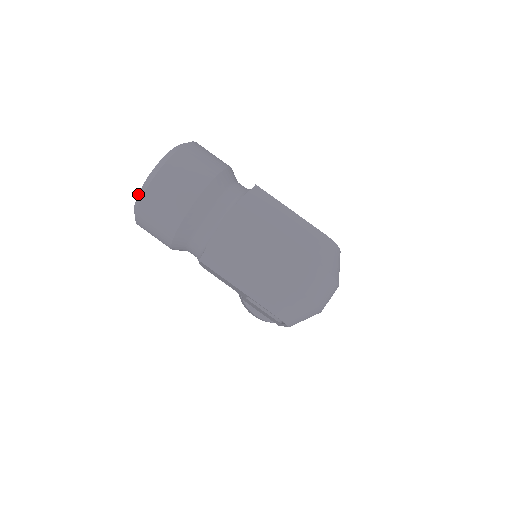
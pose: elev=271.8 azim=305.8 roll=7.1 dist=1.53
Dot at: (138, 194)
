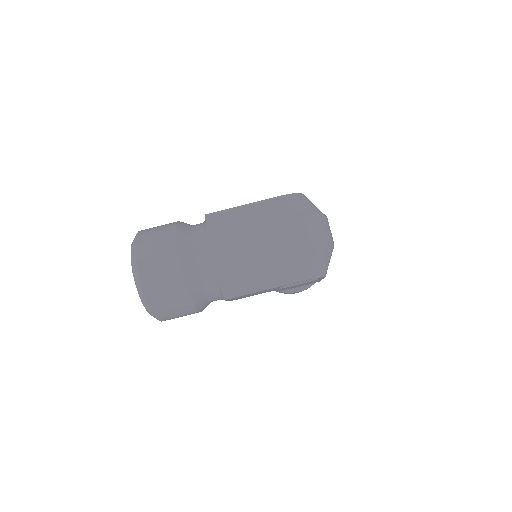
Dot at: (142, 303)
